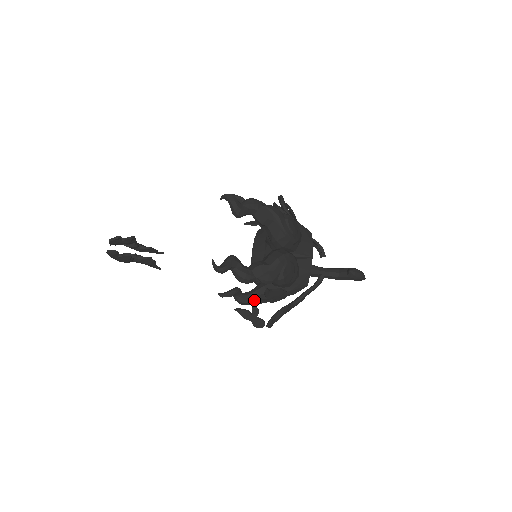
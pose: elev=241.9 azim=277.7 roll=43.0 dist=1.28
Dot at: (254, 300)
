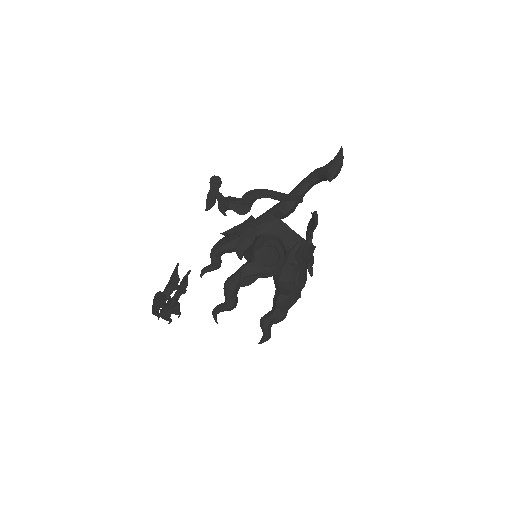
Dot at: occluded
